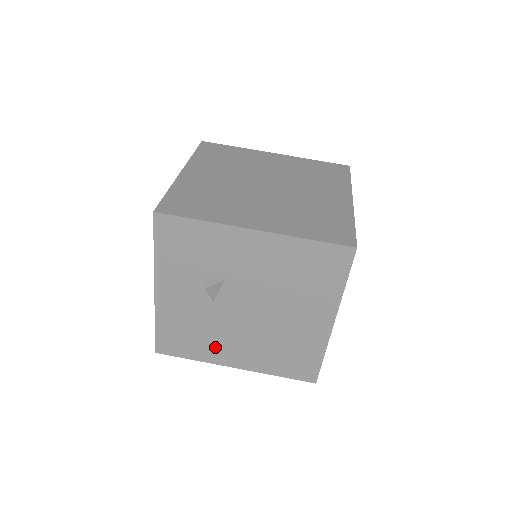
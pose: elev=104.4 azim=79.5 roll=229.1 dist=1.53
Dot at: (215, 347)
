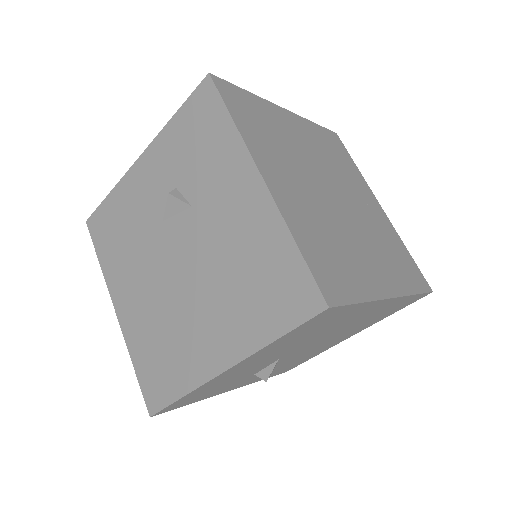
Dot at: (123, 270)
